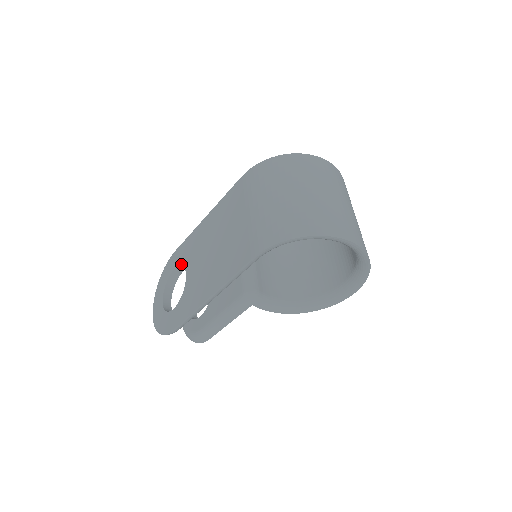
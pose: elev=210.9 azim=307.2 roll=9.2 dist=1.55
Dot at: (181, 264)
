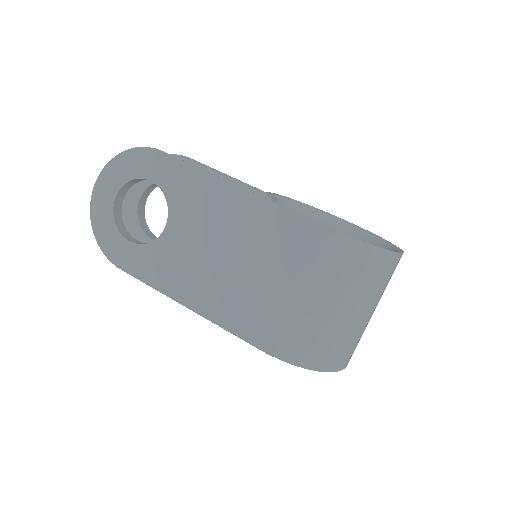
Dot at: (165, 194)
